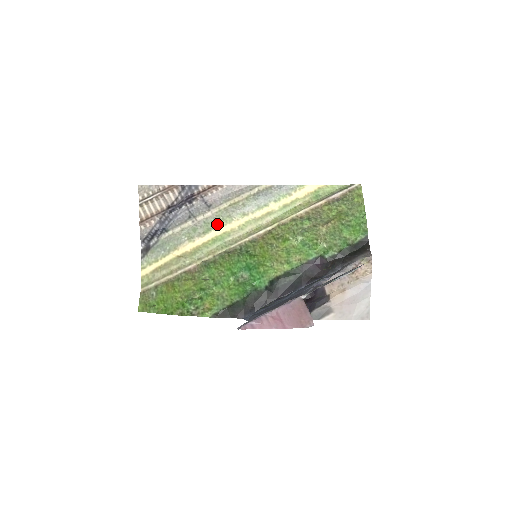
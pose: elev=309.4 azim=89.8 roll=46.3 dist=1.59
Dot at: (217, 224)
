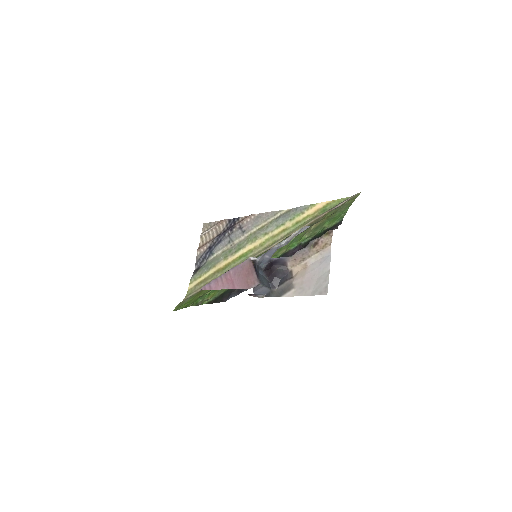
Dot at: (246, 244)
